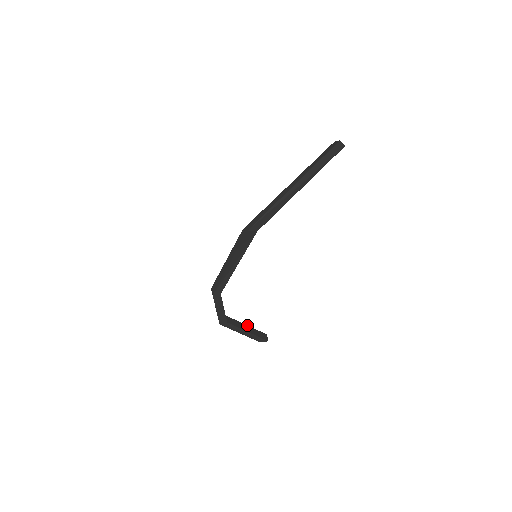
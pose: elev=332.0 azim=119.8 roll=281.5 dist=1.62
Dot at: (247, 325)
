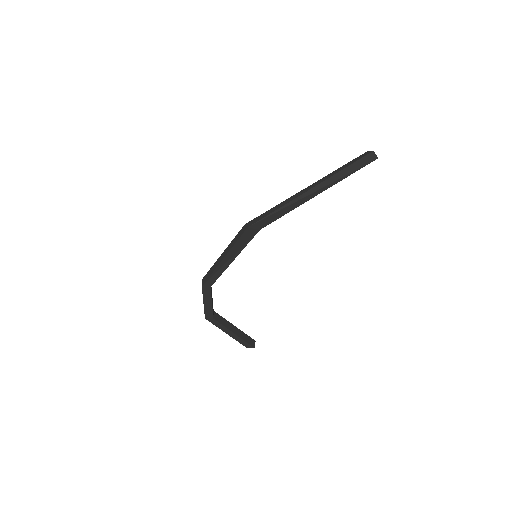
Dot at: (235, 326)
